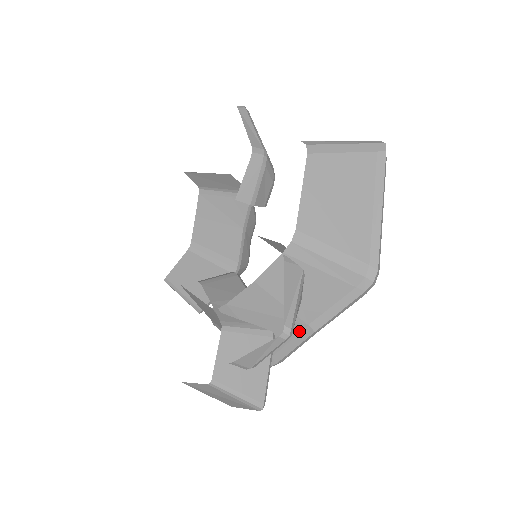
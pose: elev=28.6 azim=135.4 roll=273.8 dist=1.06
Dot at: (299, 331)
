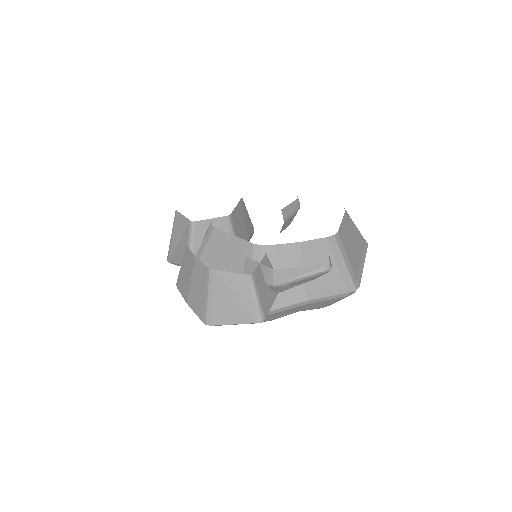
Dot at: (298, 295)
